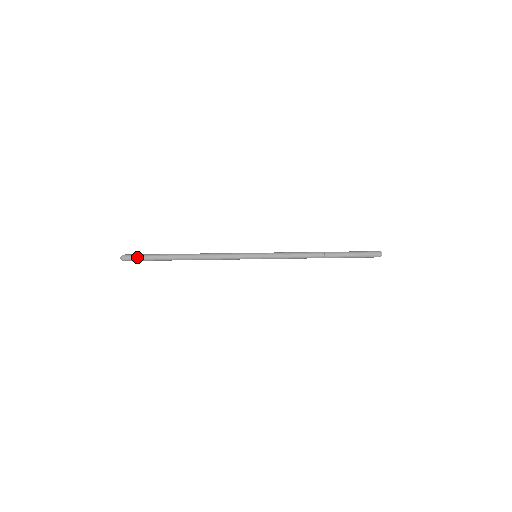
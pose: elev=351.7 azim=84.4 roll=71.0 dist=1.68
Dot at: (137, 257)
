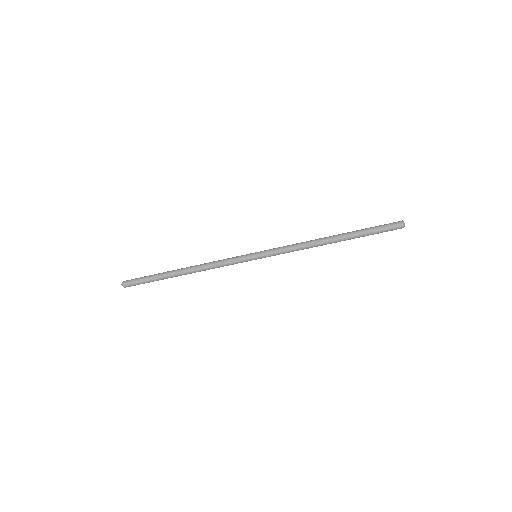
Dot at: (137, 278)
